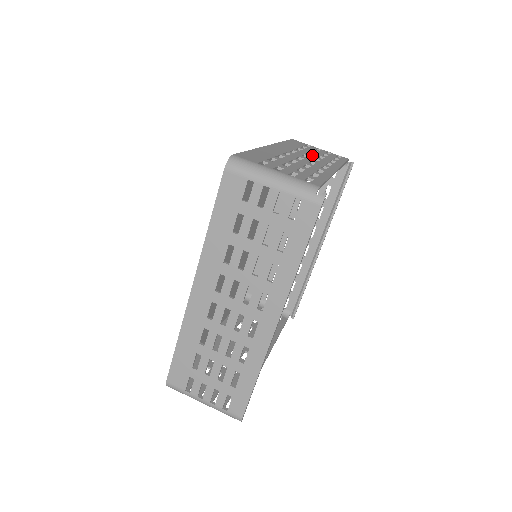
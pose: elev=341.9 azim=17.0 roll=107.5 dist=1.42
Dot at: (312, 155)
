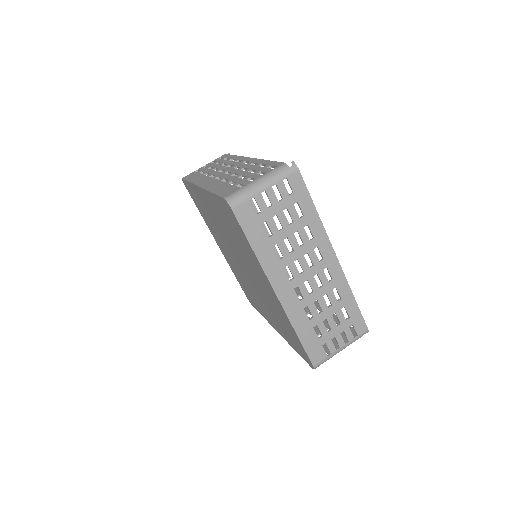
Dot at: (220, 168)
